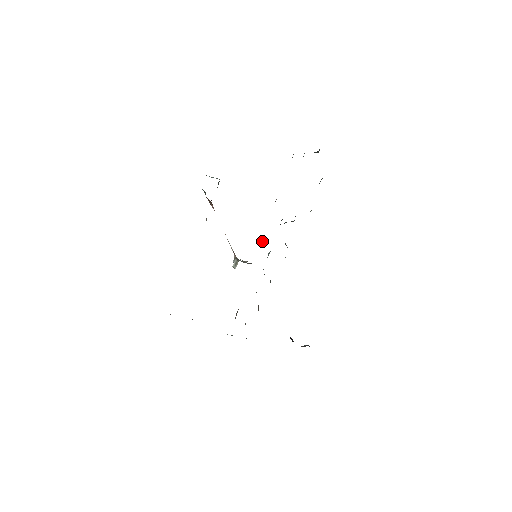
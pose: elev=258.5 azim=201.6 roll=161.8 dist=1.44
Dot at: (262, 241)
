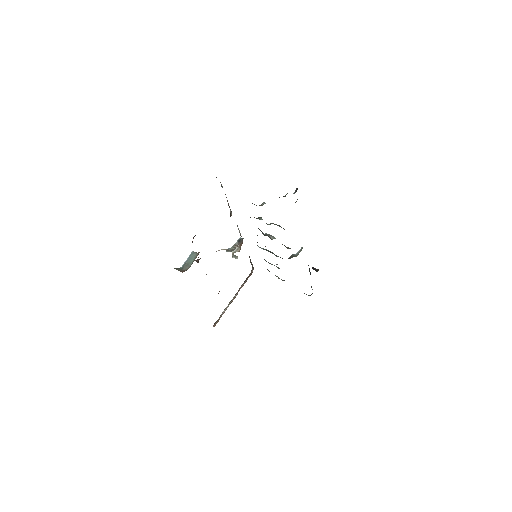
Dot at: (239, 232)
